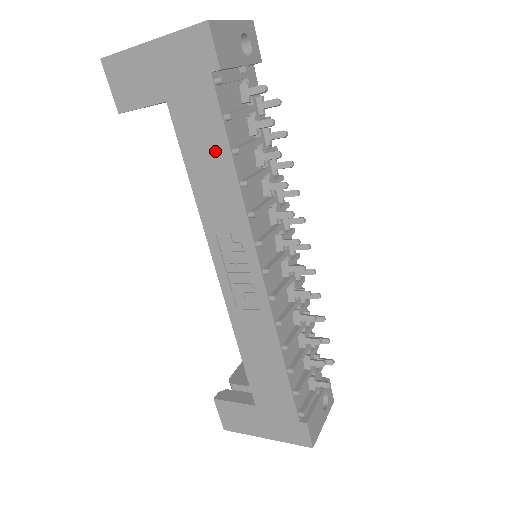
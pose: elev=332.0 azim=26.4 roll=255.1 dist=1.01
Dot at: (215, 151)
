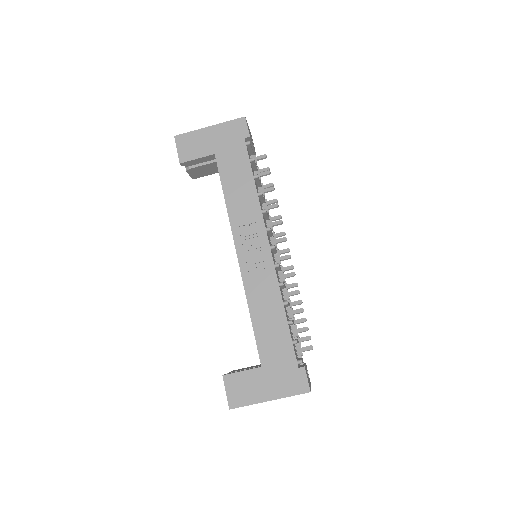
Dot at: (243, 177)
